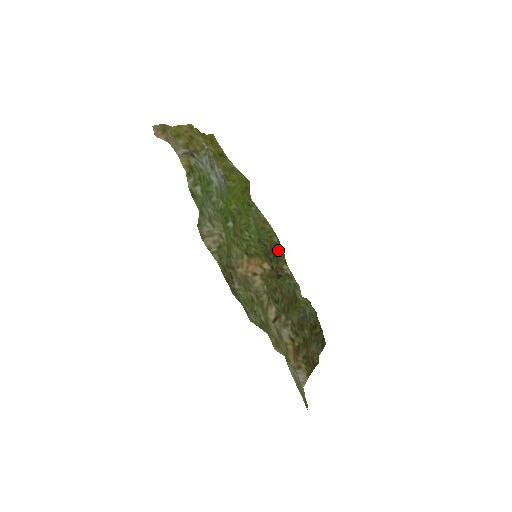
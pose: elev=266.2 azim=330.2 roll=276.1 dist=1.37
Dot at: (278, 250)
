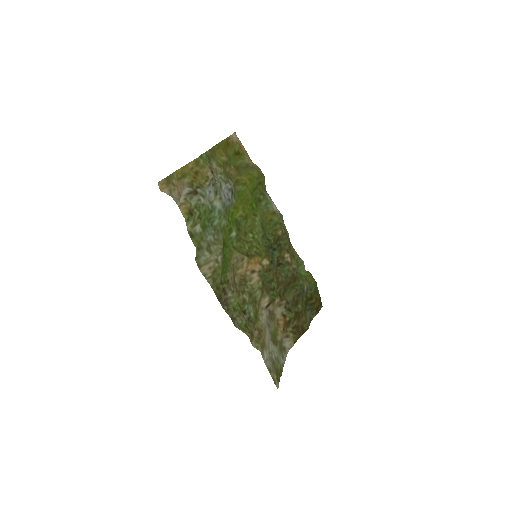
Dot at: (282, 239)
